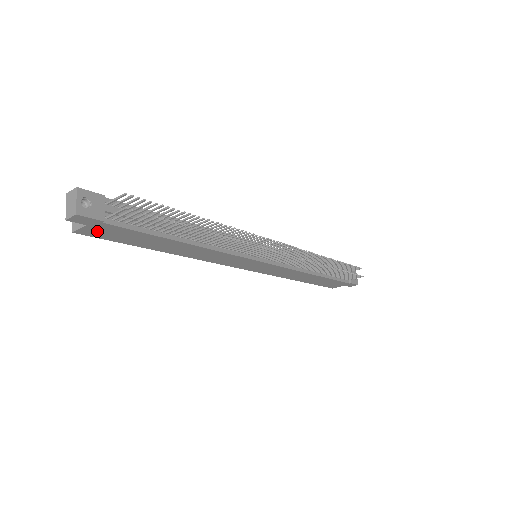
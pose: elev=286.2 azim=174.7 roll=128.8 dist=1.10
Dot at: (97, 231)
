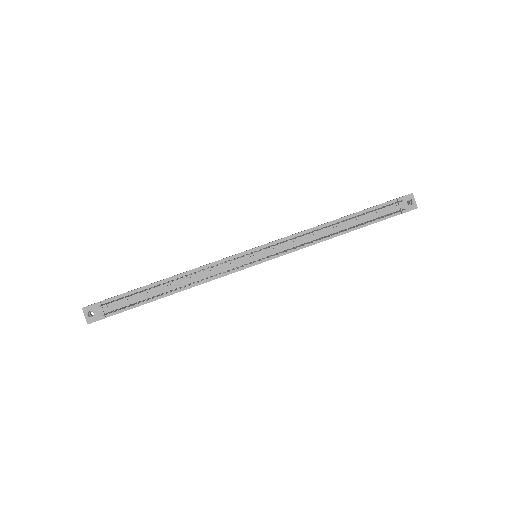
Dot at: occluded
